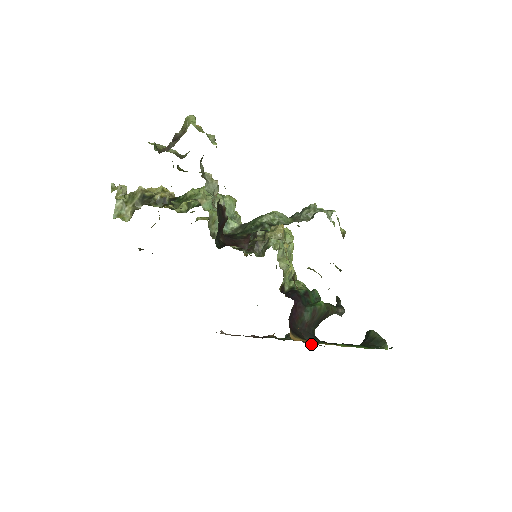
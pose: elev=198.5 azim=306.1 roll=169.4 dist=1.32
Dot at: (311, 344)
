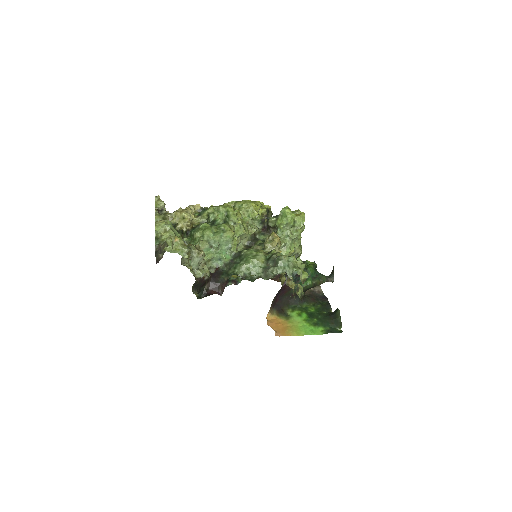
Dot at: occluded
